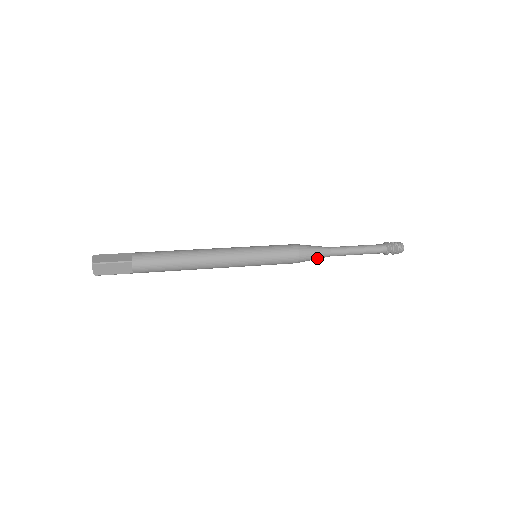
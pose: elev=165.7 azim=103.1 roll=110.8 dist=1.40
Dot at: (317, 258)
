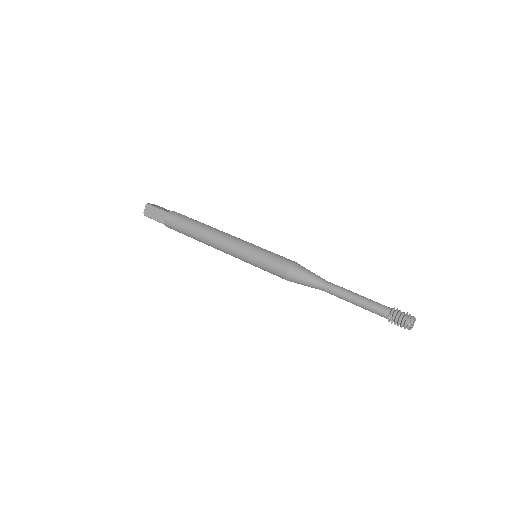
Dot at: (307, 283)
